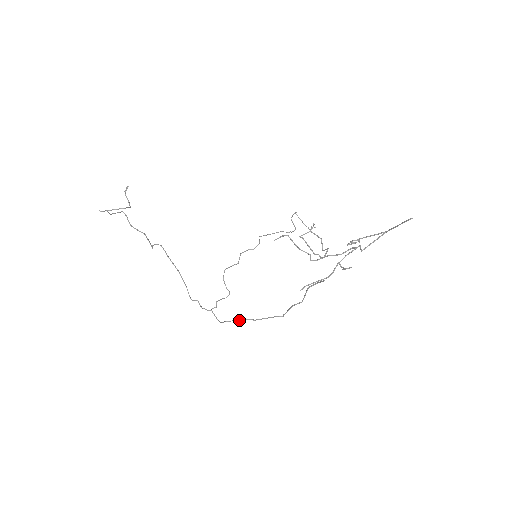
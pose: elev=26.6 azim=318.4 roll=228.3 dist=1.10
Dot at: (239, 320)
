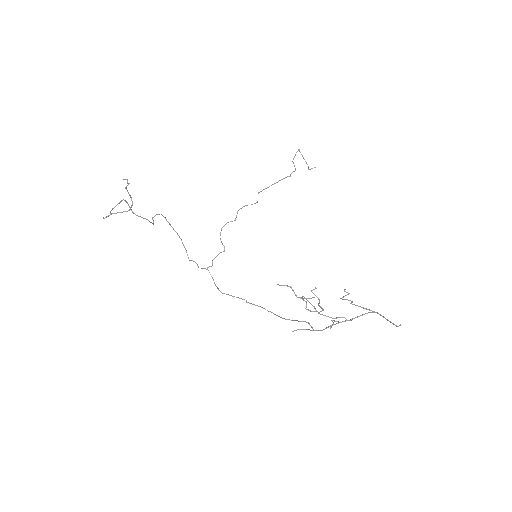
Dot at: occluded
